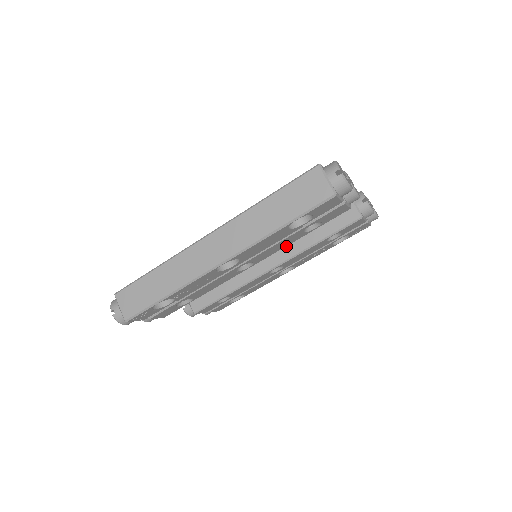
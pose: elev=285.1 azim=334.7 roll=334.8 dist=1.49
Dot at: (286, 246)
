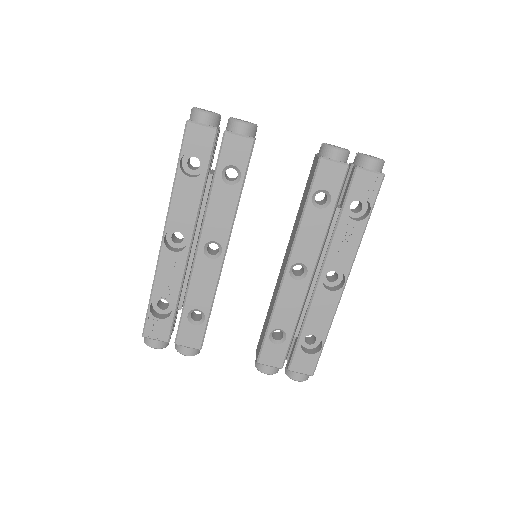
Dot at: (291, 239)
